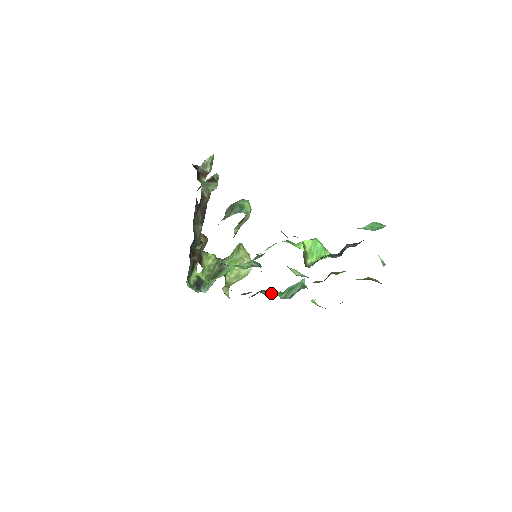
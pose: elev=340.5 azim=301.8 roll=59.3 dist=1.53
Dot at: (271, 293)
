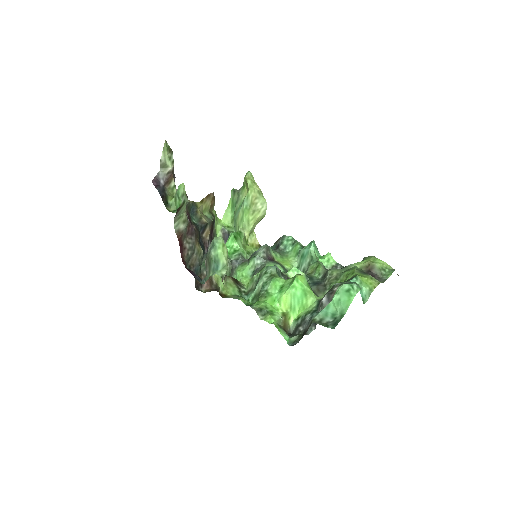
Dot at: (289, 246)
